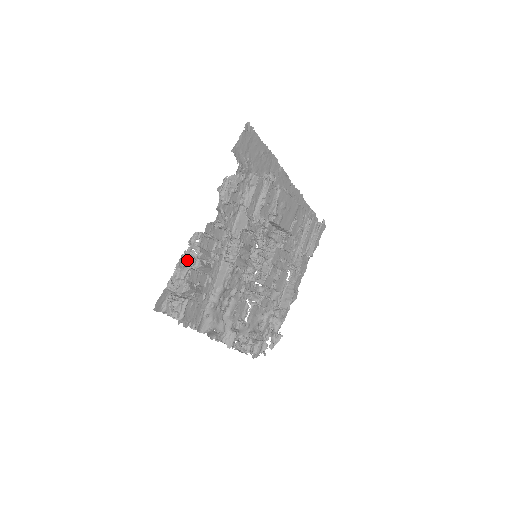
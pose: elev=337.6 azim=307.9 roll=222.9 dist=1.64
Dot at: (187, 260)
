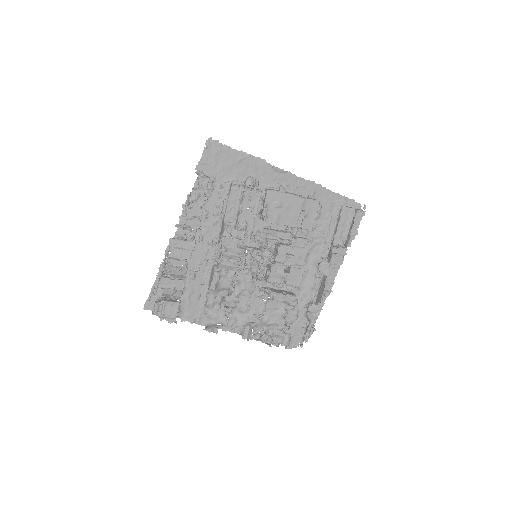
Dot at: (165, 269)
